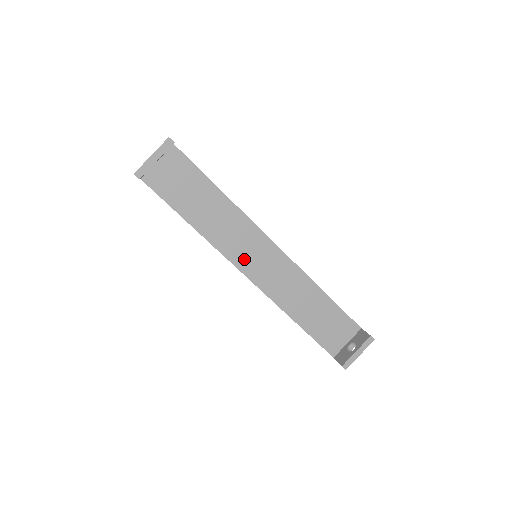
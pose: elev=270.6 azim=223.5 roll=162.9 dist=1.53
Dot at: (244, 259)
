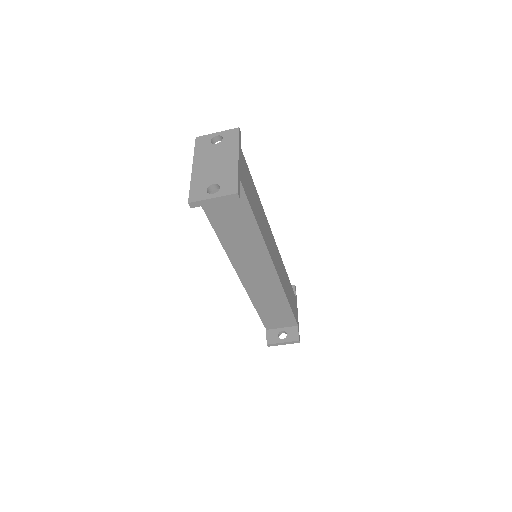
Dot at: (244, 266)
